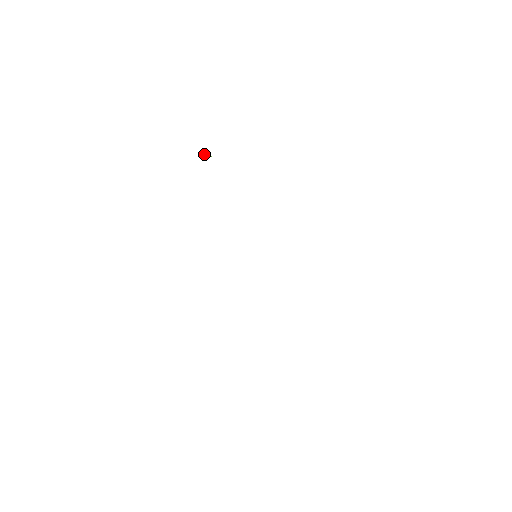
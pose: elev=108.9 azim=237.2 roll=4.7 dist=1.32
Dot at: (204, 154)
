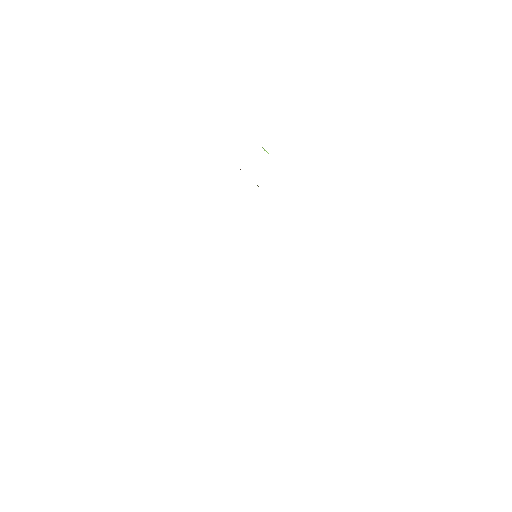
Dot at: occluded
